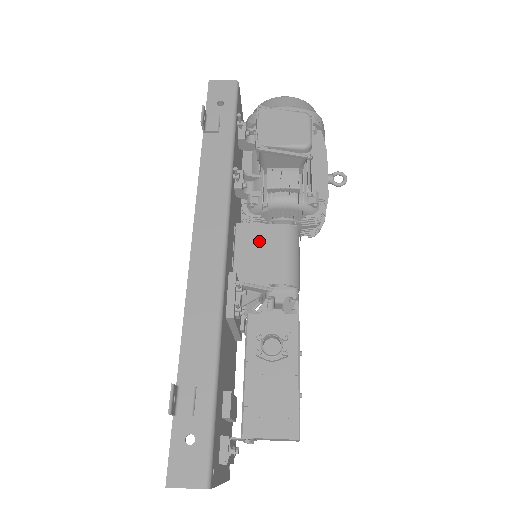
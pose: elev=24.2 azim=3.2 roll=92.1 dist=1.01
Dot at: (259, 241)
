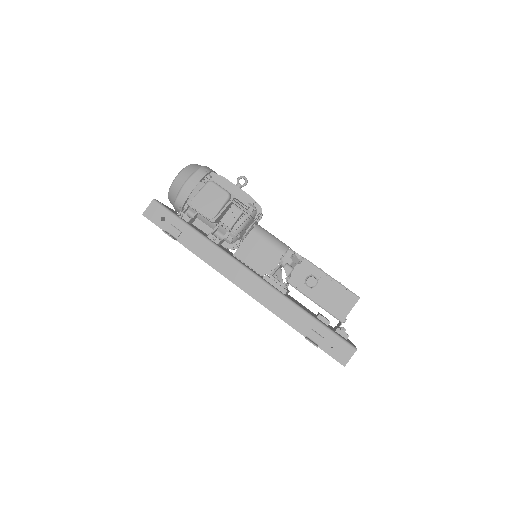
Dot at: (252, 250)
